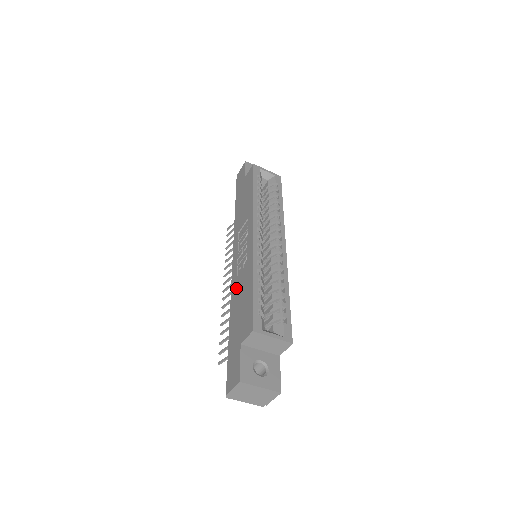
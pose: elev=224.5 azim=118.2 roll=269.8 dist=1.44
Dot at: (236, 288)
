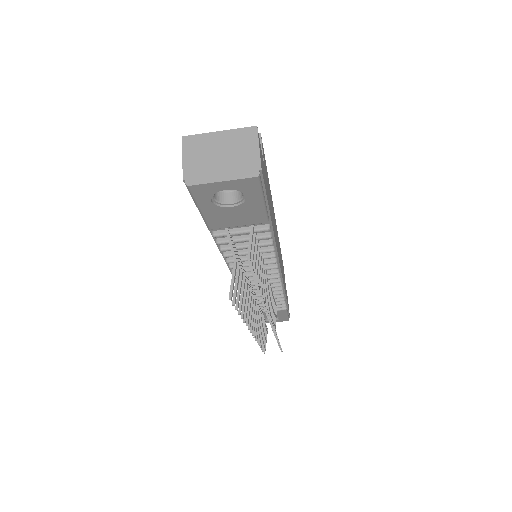
Dot at: occluded
